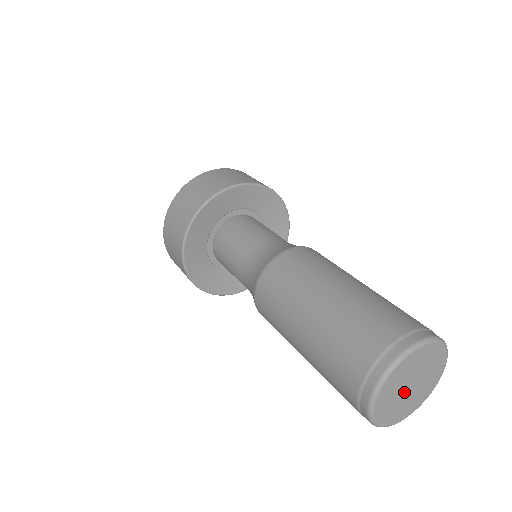
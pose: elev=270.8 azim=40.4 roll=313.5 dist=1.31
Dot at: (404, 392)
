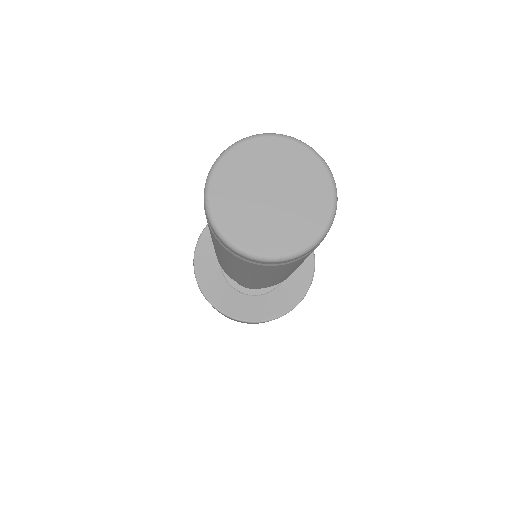
Dot at: (266, 206)
